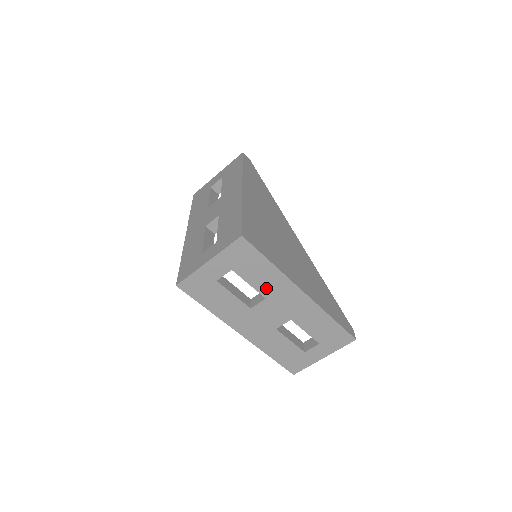
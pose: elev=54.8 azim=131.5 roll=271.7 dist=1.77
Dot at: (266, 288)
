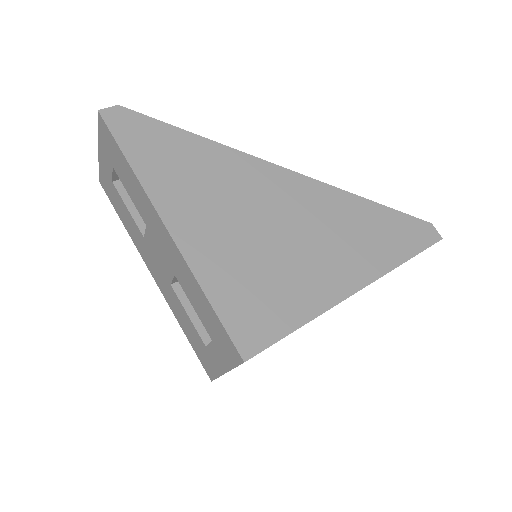
Dot at: occluded
